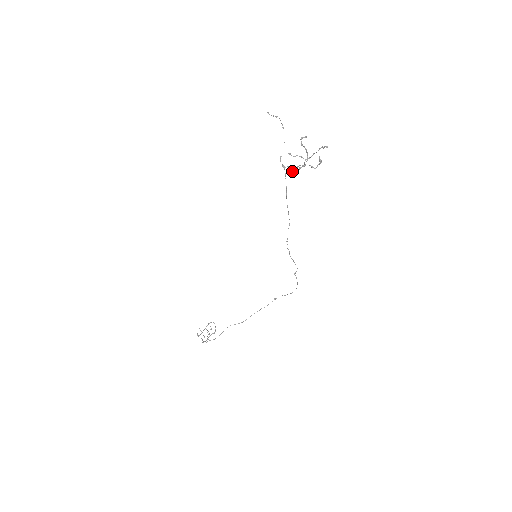
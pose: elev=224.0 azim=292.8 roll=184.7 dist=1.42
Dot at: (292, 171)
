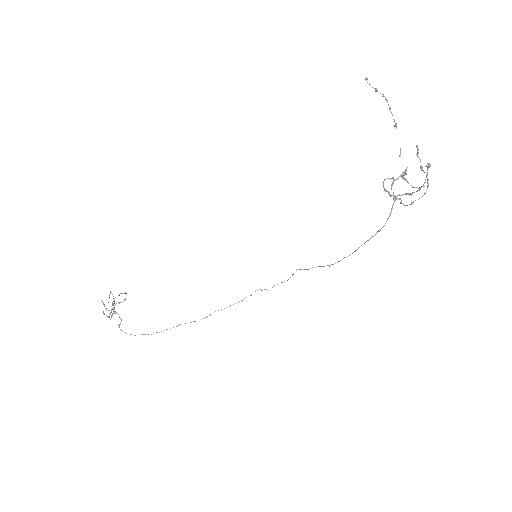
Dot at: (390, 196)
